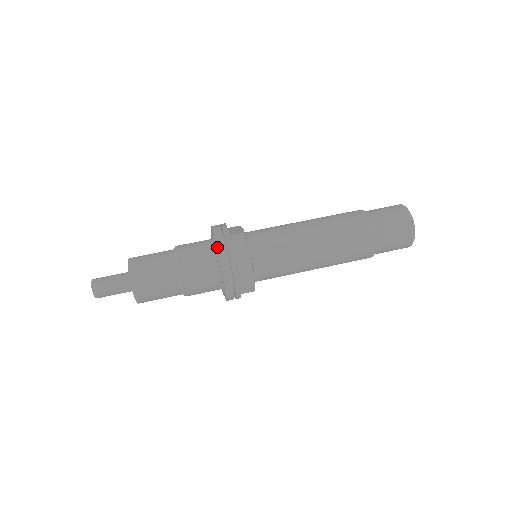
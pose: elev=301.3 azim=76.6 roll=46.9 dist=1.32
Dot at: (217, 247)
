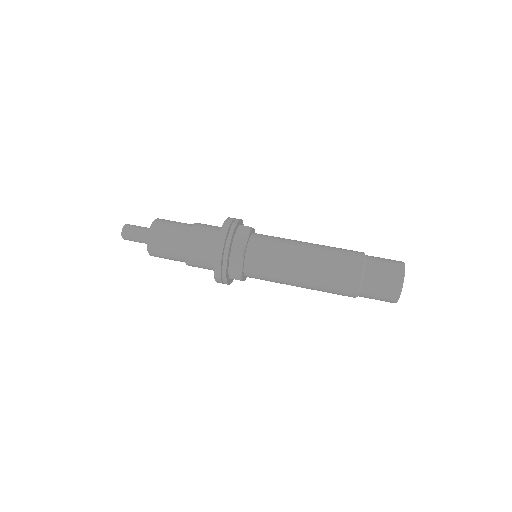
Dot at: (222, 226)
